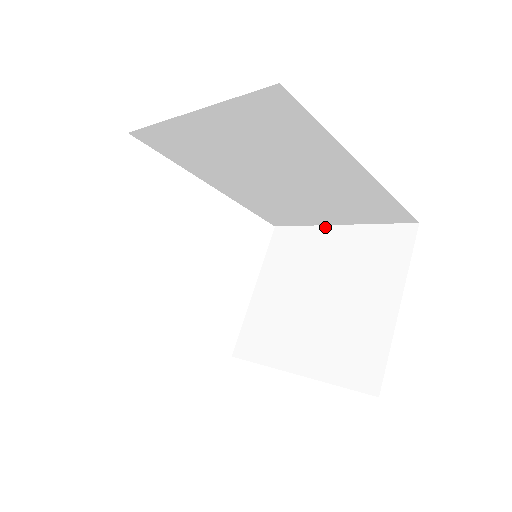
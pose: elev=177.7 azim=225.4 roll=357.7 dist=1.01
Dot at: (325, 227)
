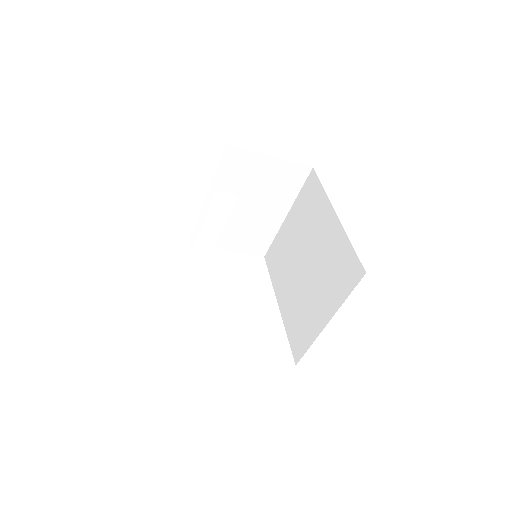
Dot at: (320, 331)
